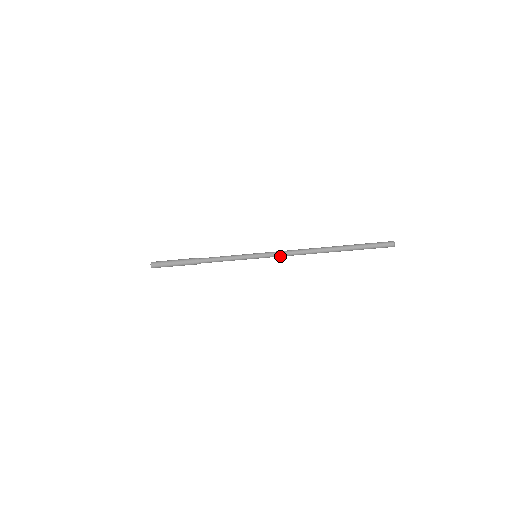
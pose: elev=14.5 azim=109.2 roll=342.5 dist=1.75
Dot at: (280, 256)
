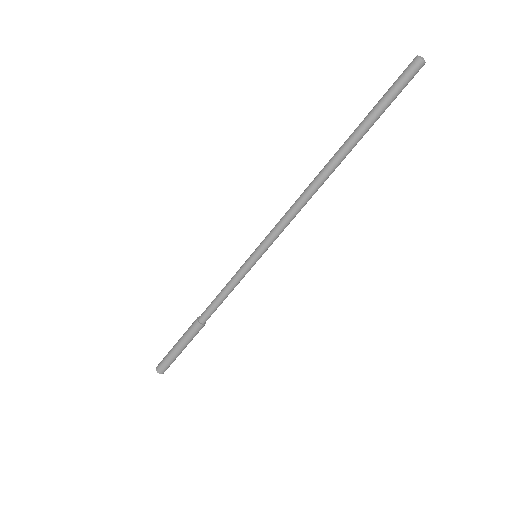
Dot at: (279, 225)
